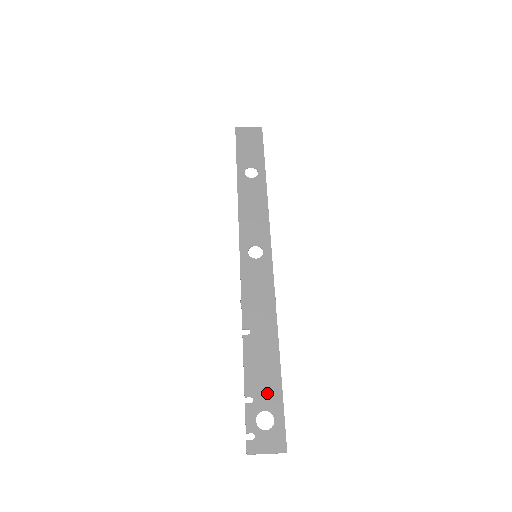
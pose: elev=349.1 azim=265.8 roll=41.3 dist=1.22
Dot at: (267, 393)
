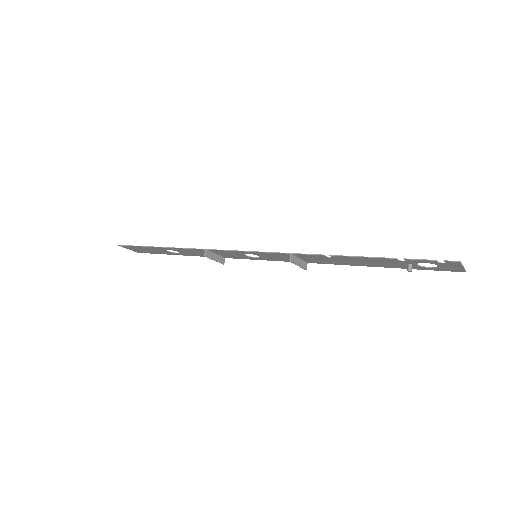
Dot at: (399, 264)
